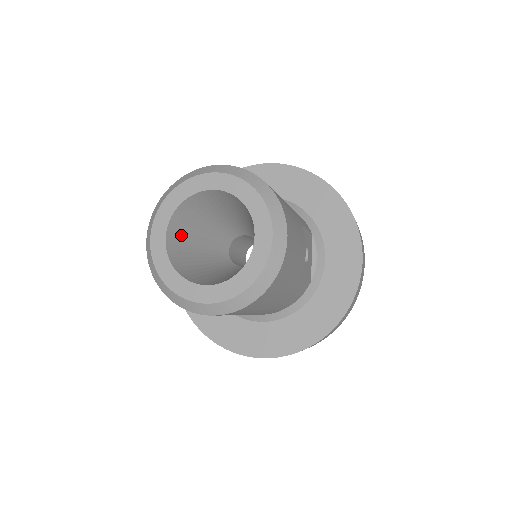
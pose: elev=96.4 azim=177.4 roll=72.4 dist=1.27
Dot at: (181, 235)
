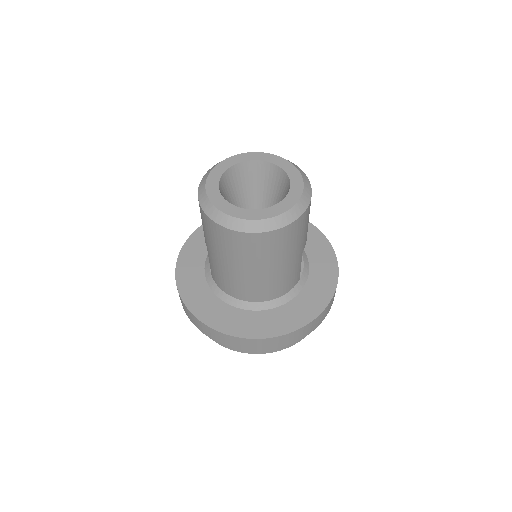
Dot at: (225, 191)
